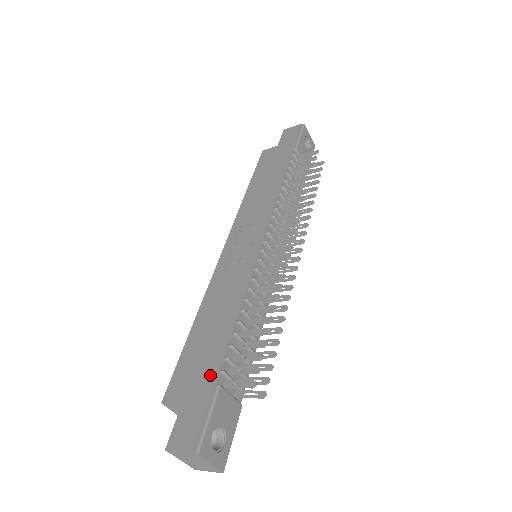
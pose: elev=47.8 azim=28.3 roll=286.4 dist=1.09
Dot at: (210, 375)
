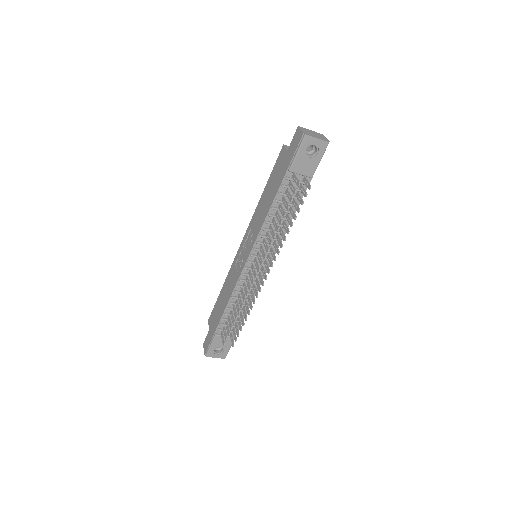
Dot at: (215, 327)
